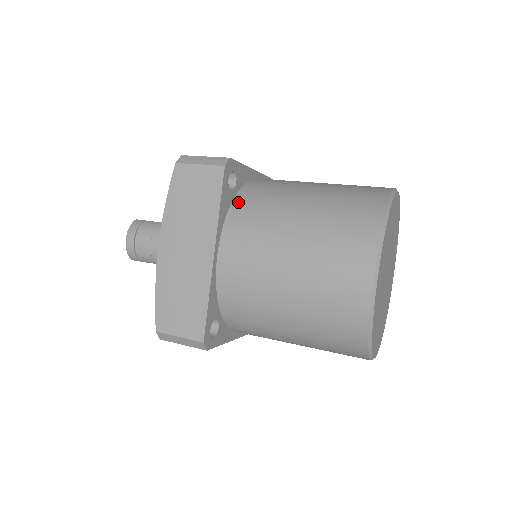
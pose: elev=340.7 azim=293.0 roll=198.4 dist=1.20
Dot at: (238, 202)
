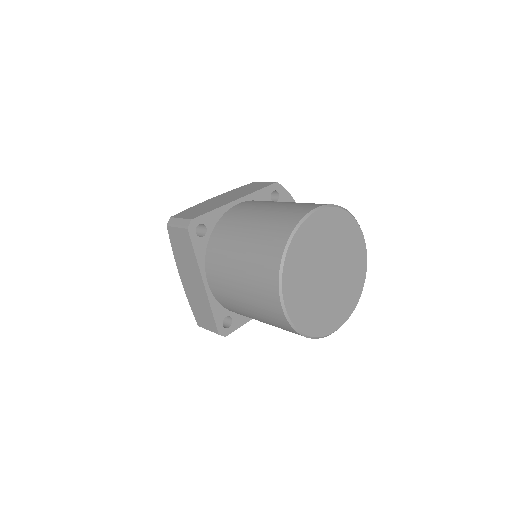
Dot at: (210, 243)
